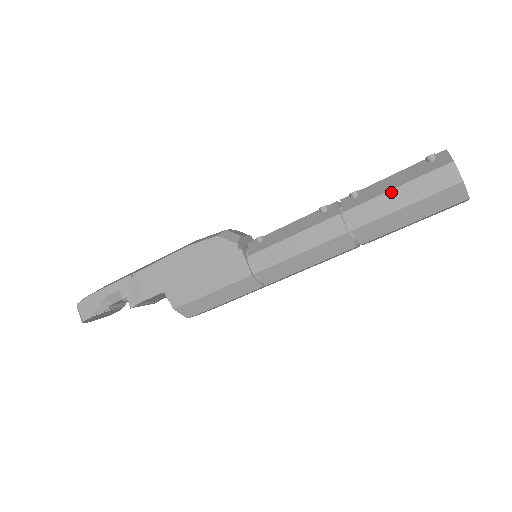
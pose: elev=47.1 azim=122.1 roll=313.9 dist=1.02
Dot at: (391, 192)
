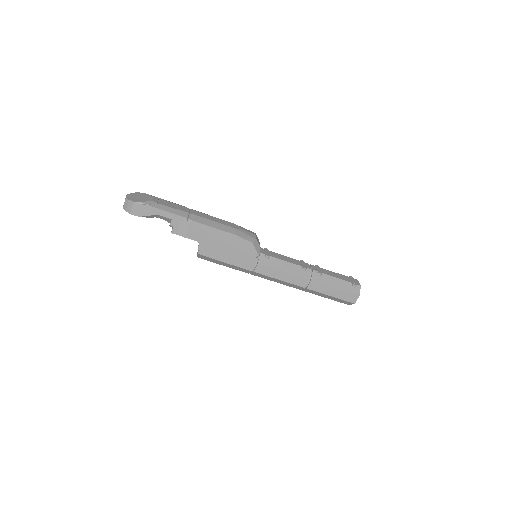
Dot at: (333, 288)
